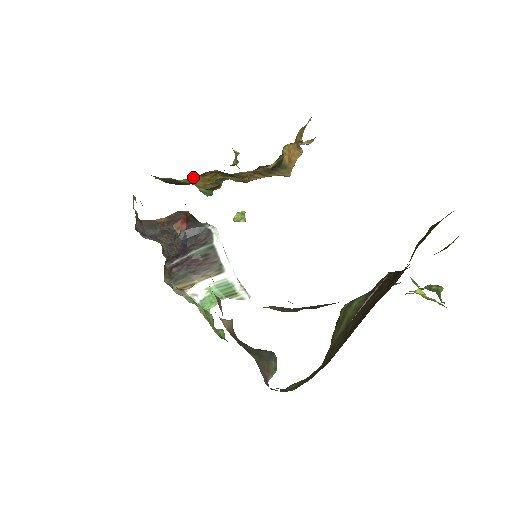
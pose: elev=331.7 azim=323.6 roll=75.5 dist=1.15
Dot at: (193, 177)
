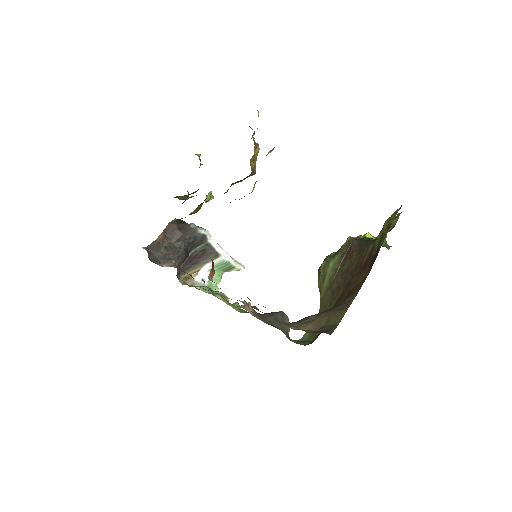
Dot at: occluded
